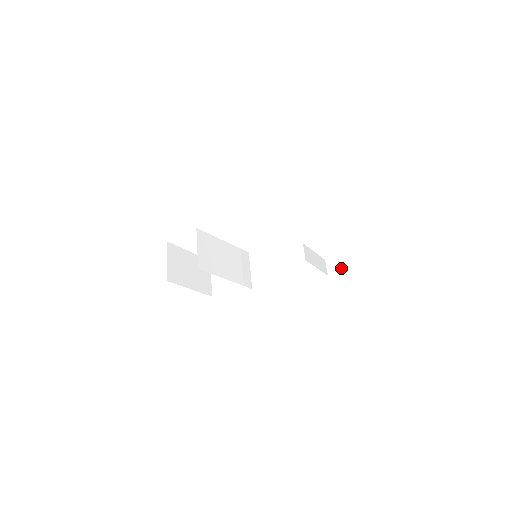
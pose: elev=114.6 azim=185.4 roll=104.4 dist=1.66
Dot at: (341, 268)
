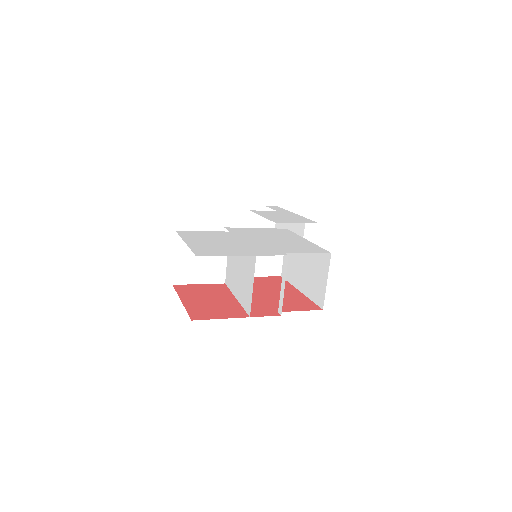
Dot at: (264, 226)
